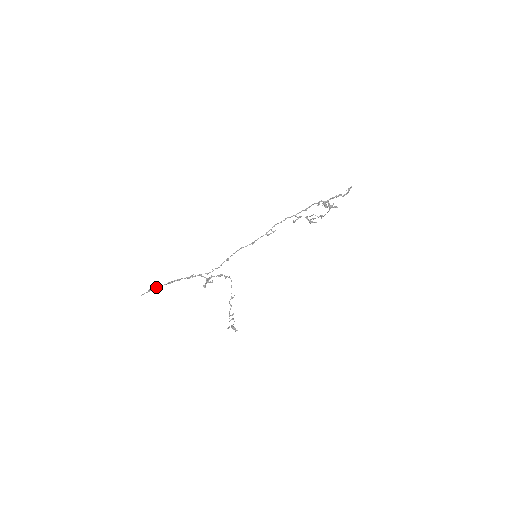
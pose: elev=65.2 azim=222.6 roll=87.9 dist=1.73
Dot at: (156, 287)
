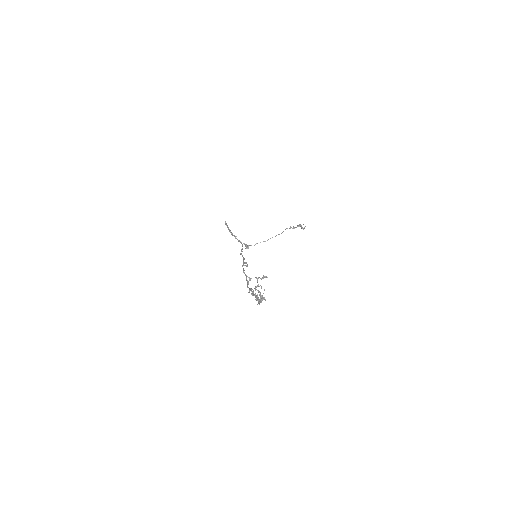
Dot at: occluded
